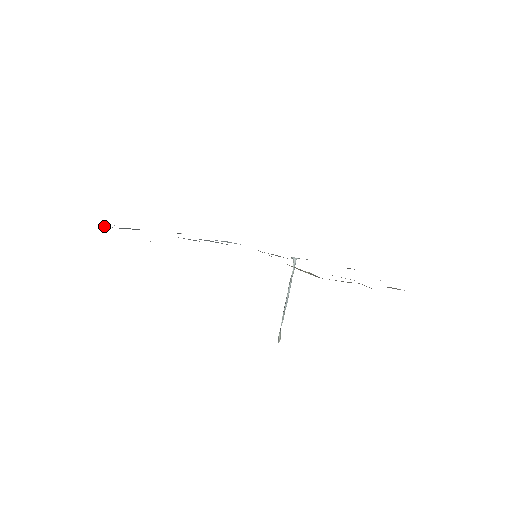
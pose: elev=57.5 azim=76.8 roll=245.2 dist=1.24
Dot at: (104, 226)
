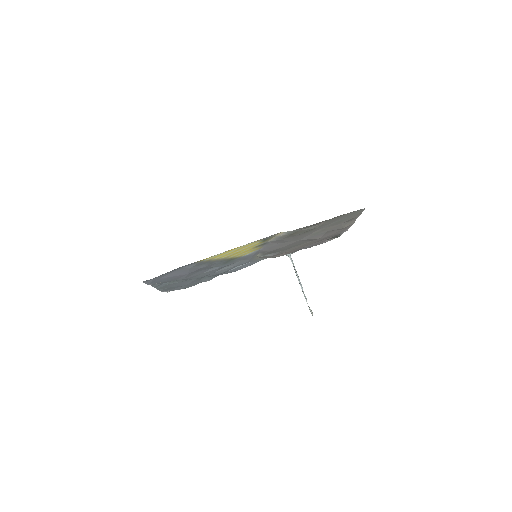
Dot at: (155, 284)
